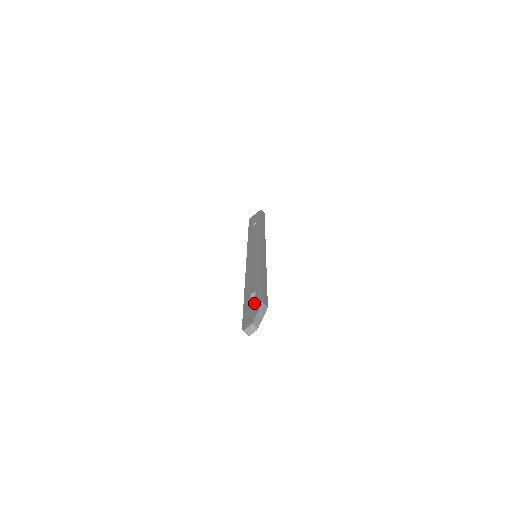
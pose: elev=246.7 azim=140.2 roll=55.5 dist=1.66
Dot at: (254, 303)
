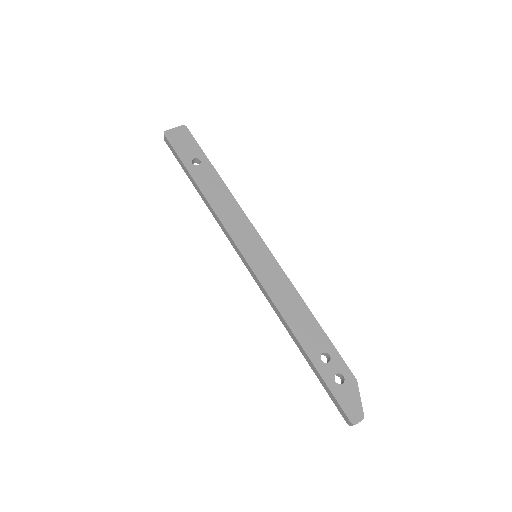
Dot at: (336, 374)
